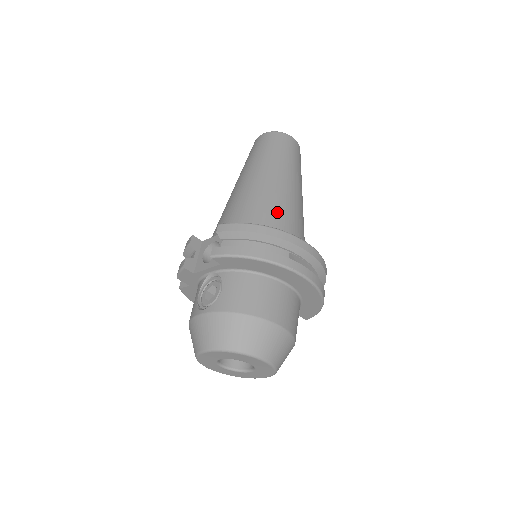
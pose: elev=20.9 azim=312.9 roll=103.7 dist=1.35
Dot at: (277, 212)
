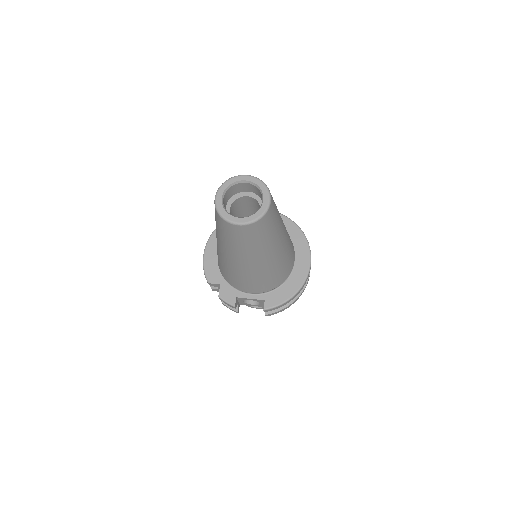
Dot at: (285, 267)
